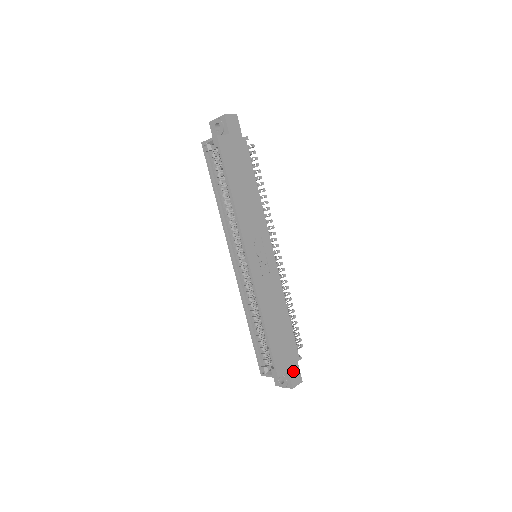
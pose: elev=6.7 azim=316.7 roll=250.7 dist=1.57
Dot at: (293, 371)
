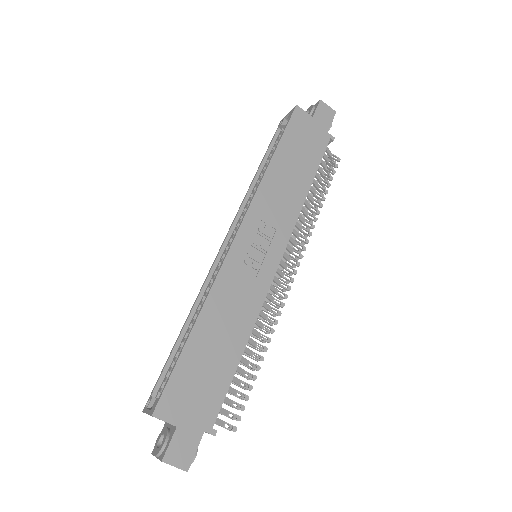
Dot at: (185, 436)
